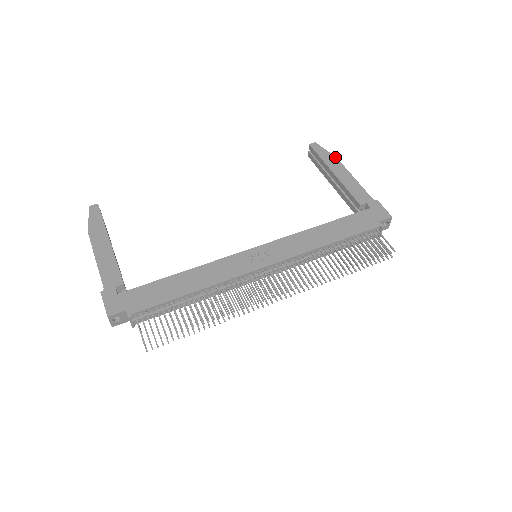
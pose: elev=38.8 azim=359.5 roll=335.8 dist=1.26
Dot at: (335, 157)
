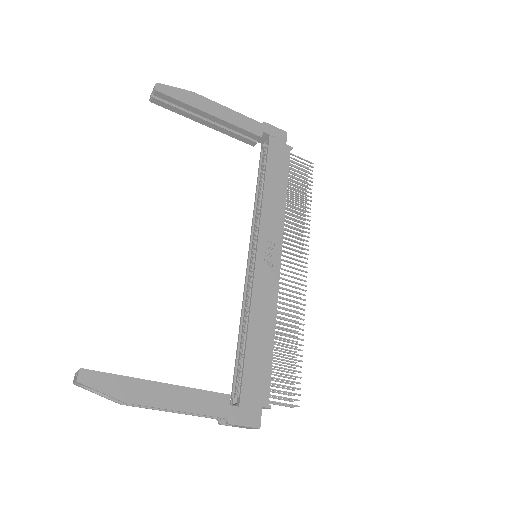
Dot at: (192, 92)
